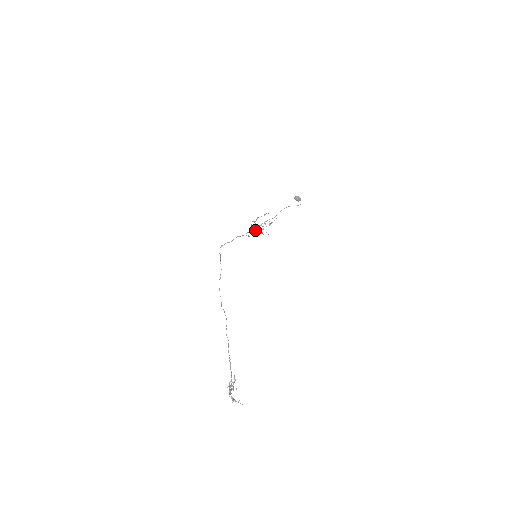
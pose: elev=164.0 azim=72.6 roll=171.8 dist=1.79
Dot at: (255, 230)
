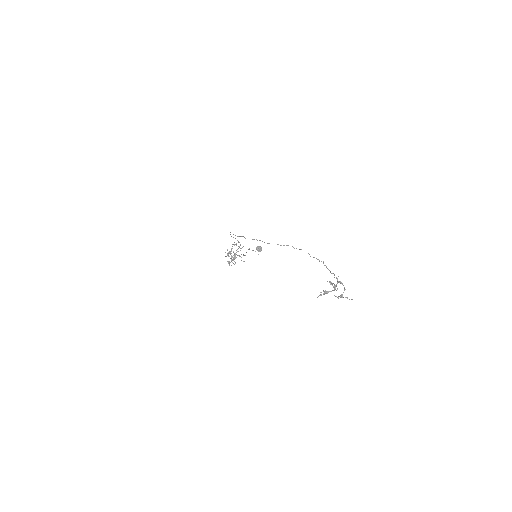
Dot at: (234, 253)
